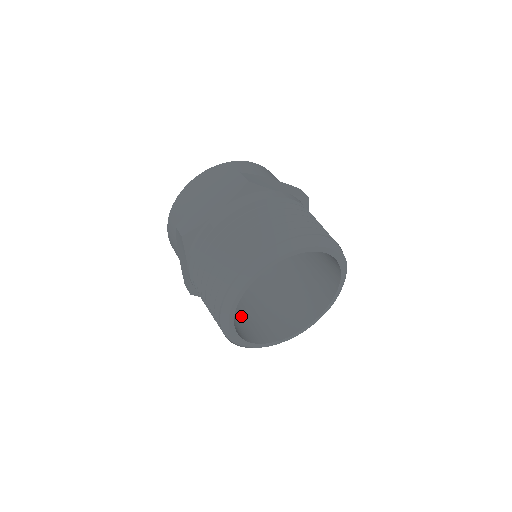
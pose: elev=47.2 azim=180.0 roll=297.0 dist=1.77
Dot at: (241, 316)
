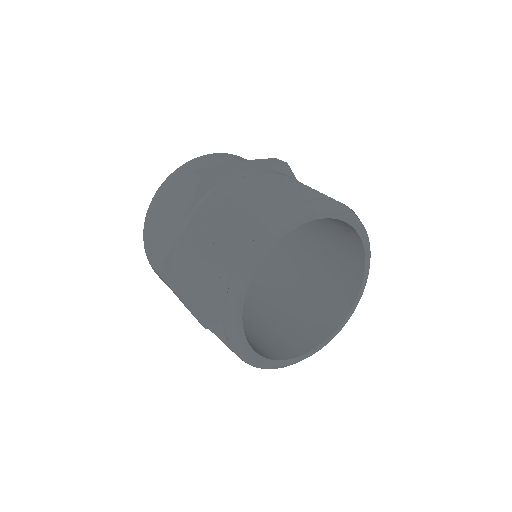
Dot at: occluded
